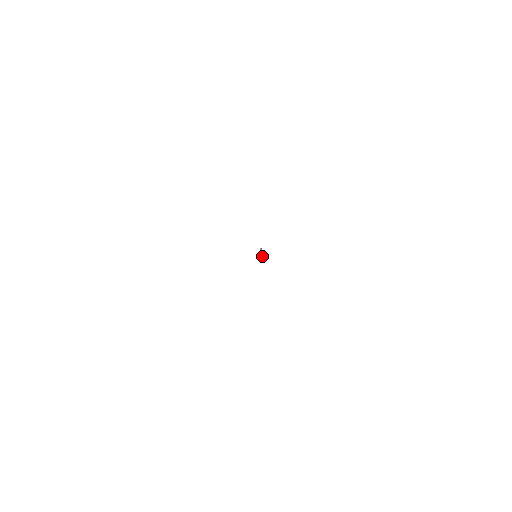
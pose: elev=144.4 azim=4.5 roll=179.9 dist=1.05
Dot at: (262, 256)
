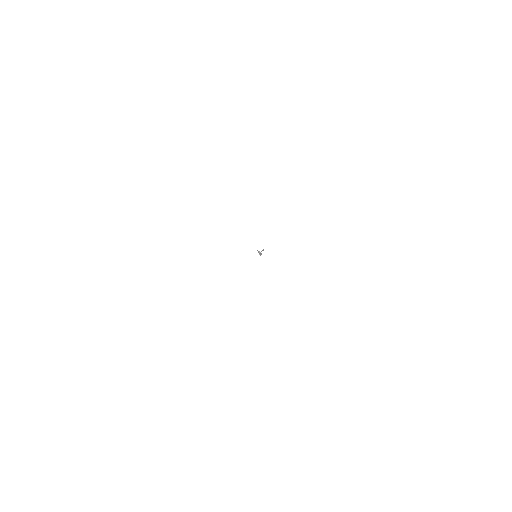
Dot at: (260, 254)
